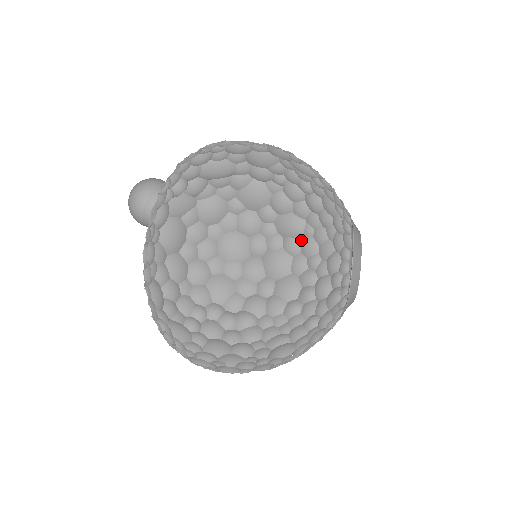
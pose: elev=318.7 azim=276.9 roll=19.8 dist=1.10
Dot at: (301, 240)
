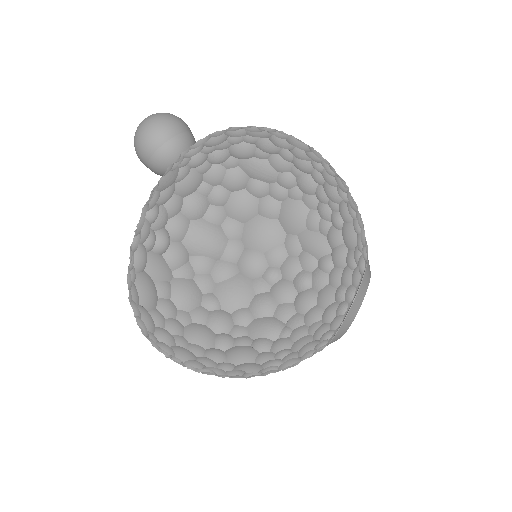
Dot at: (273, 341)
